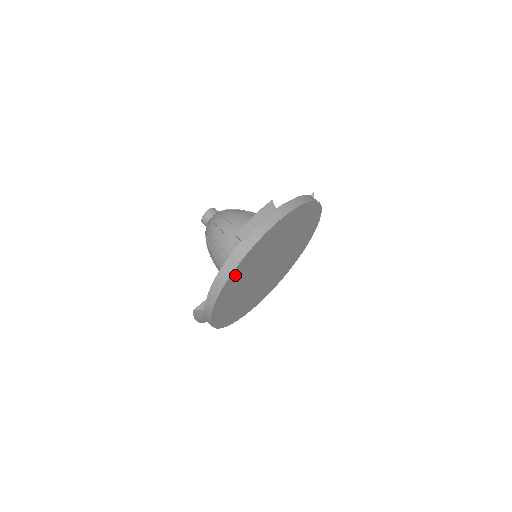
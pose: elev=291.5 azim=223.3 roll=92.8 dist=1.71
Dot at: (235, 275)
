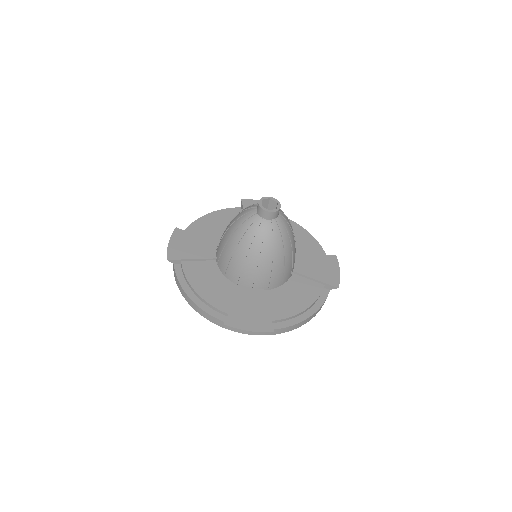
Dot at: occluded
